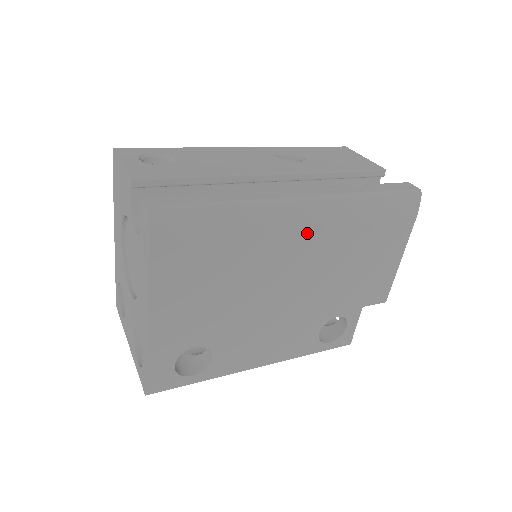
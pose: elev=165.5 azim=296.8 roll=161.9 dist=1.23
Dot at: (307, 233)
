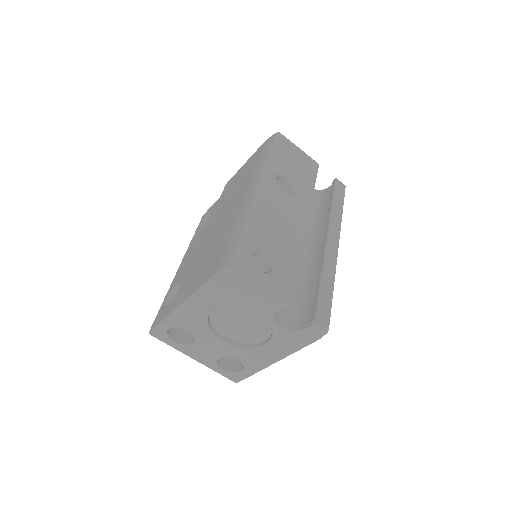
Dot at: occluded
